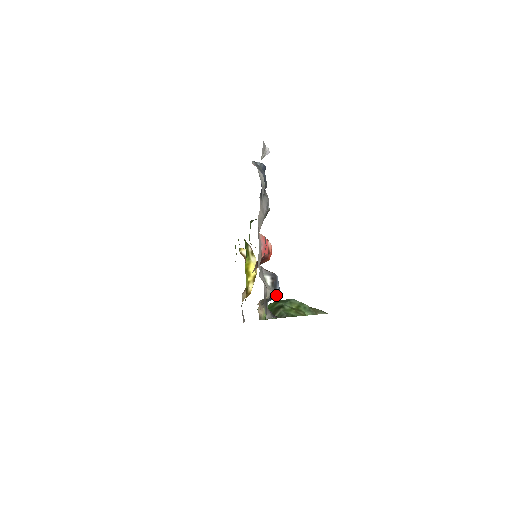
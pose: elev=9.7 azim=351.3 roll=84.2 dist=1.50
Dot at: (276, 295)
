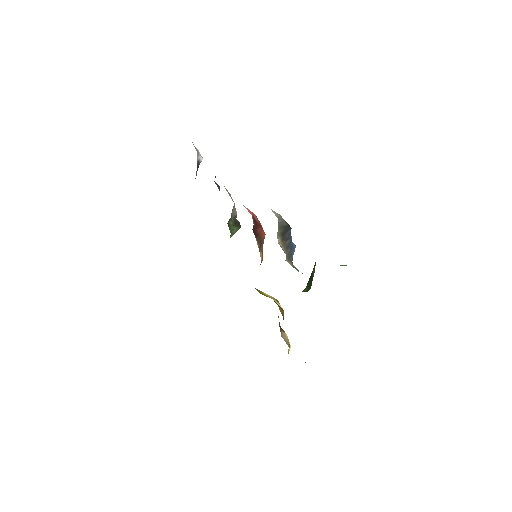
Dot at: (287, 225)
